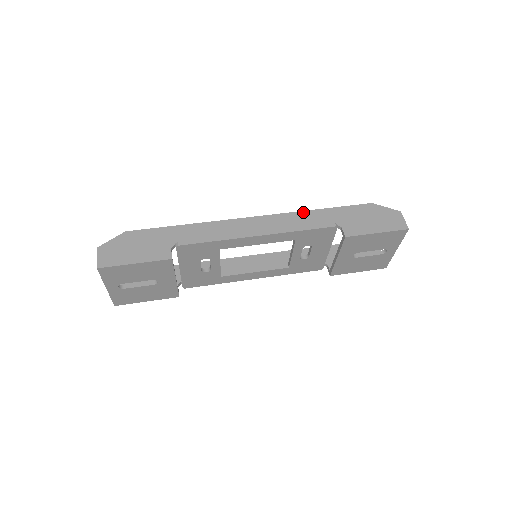
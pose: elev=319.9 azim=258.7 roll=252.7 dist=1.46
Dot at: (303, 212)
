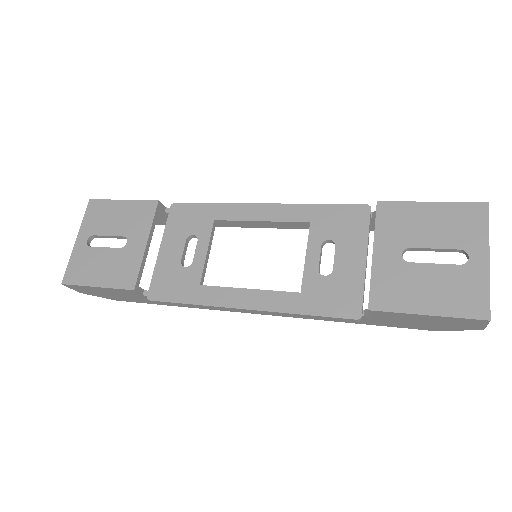
Dot at: occluded
